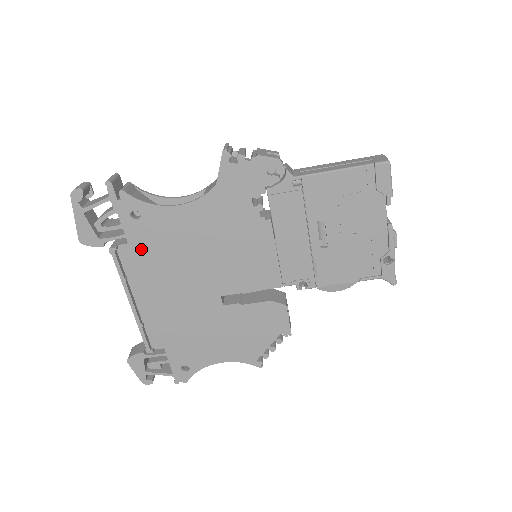
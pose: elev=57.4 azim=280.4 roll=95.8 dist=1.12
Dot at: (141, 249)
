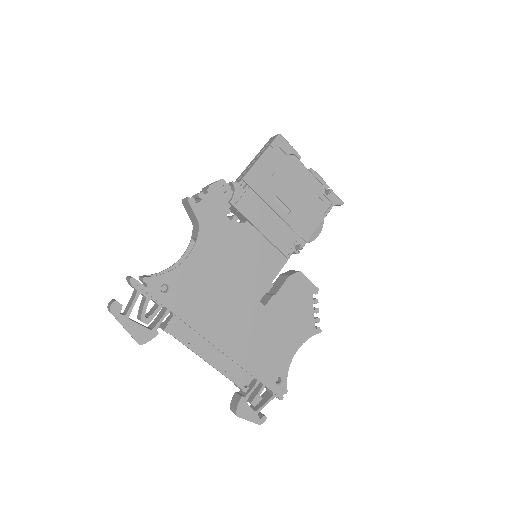
Dot at: (185, 311)
